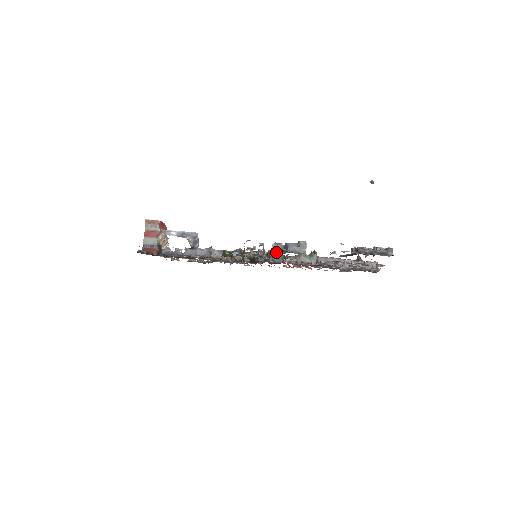
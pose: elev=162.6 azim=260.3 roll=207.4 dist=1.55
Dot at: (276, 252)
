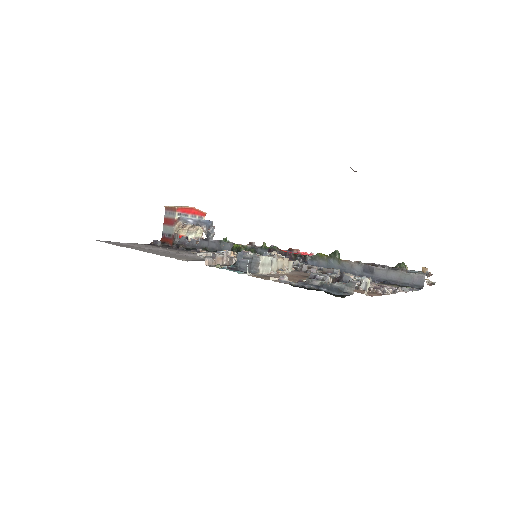
Dot at: occluded
